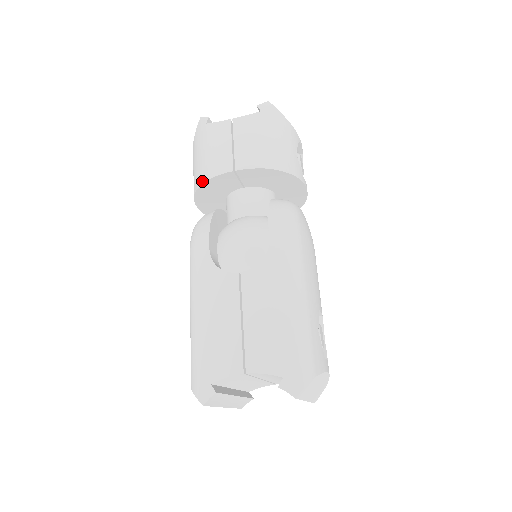
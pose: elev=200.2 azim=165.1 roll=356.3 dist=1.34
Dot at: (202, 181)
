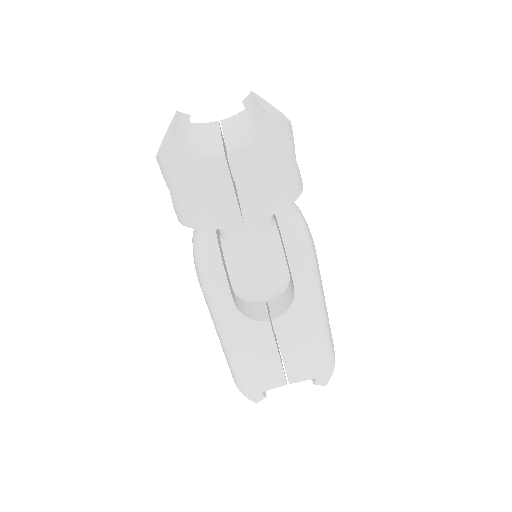
Dot at: (201, 227)
